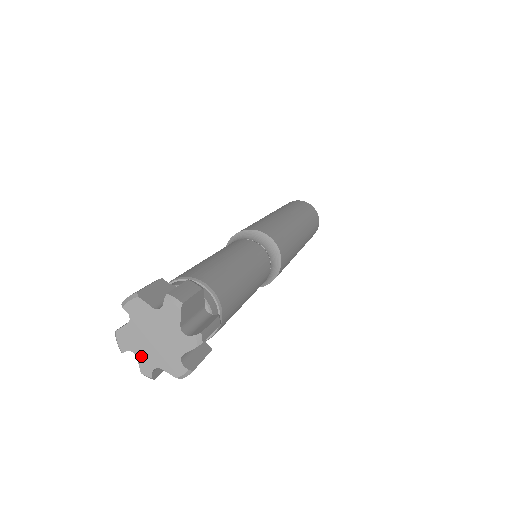
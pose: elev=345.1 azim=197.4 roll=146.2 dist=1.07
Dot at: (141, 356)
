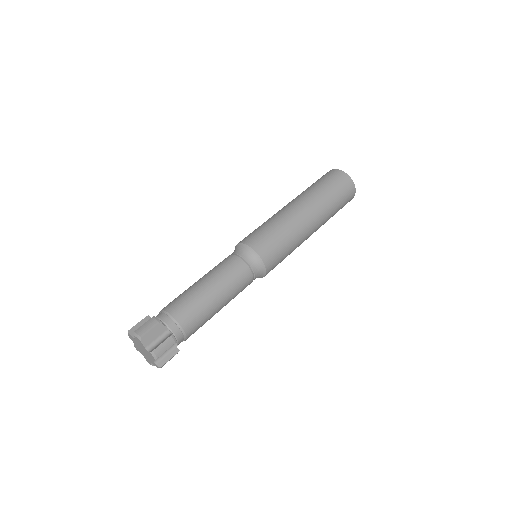
Dot at: (136, 346)
